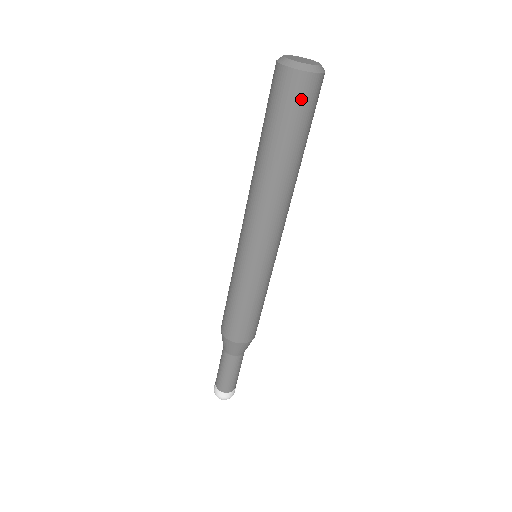
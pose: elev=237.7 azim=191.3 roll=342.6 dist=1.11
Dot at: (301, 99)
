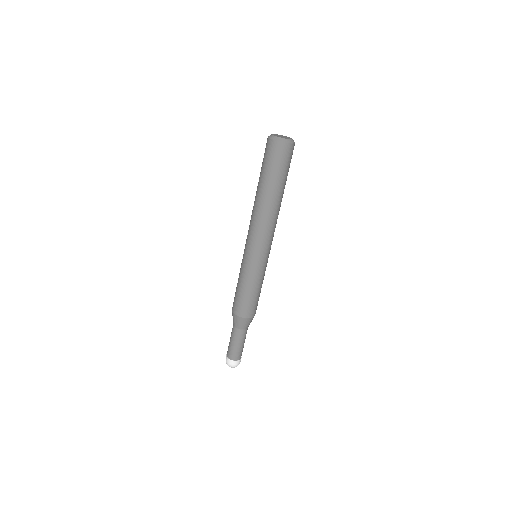
Dot at: (270, 154)
